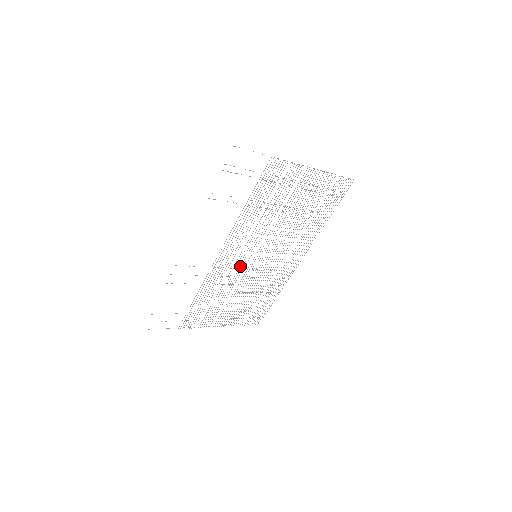
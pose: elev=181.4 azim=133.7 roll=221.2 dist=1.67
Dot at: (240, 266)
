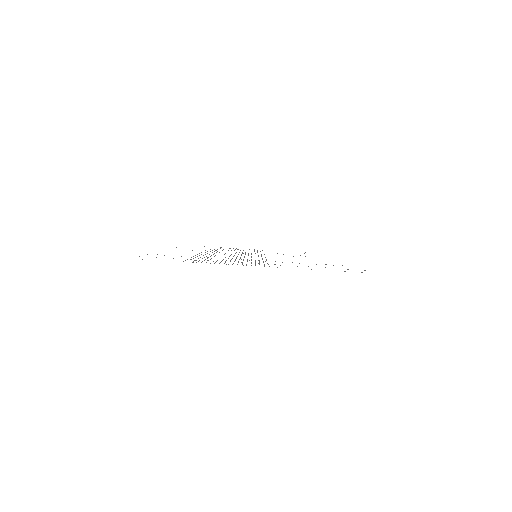
Dot at: occluded
